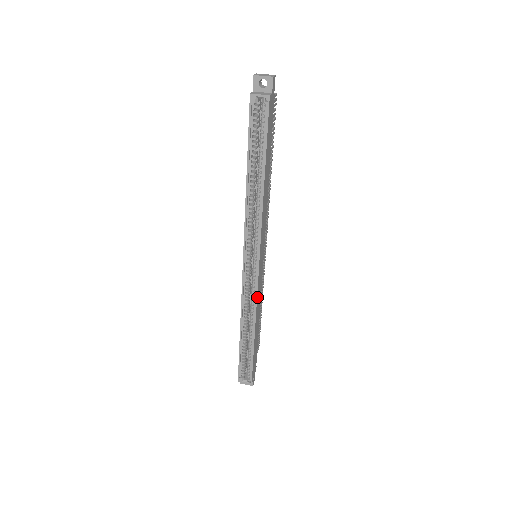
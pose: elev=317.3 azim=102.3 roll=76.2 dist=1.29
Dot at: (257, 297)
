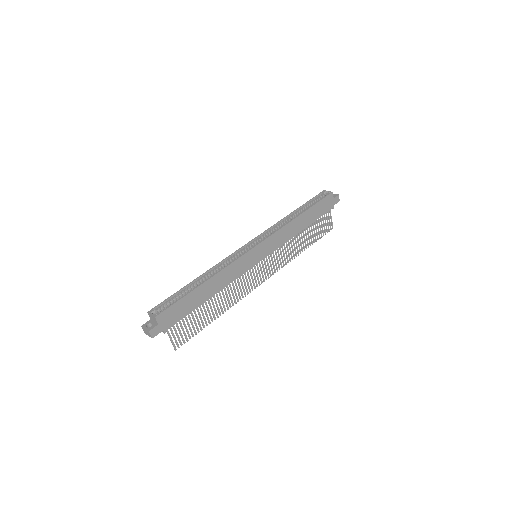
Dot at: (235, 262)
